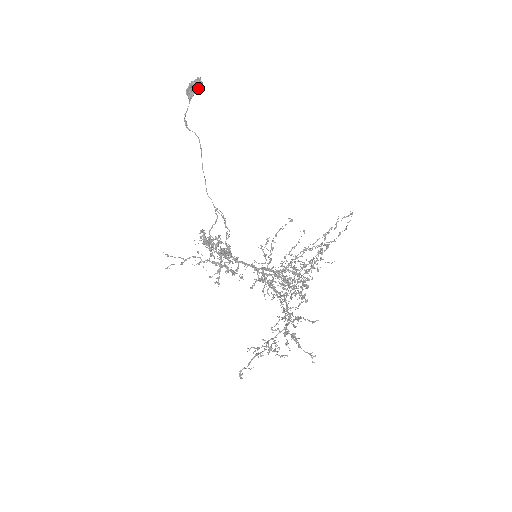
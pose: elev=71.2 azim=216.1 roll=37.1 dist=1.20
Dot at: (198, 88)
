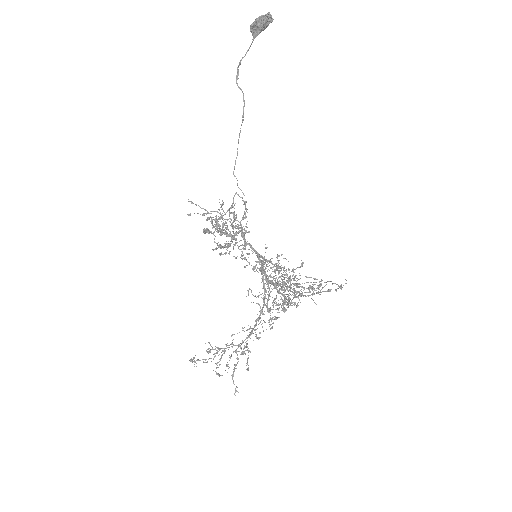
Dot at: (265, 28)
